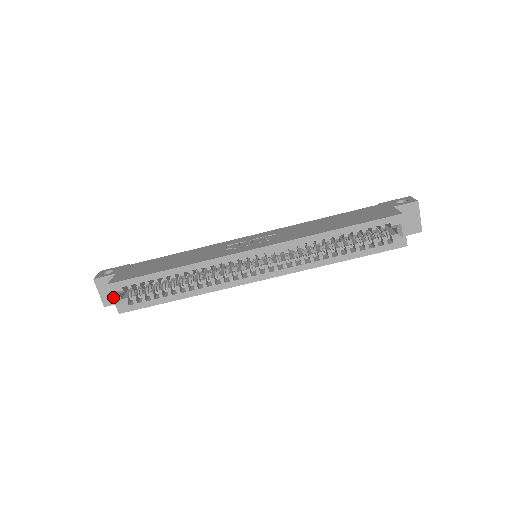
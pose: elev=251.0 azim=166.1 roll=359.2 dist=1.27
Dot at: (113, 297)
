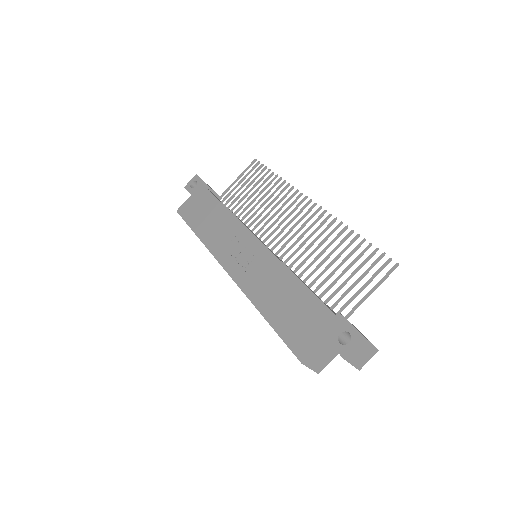
Dot at: occluded
